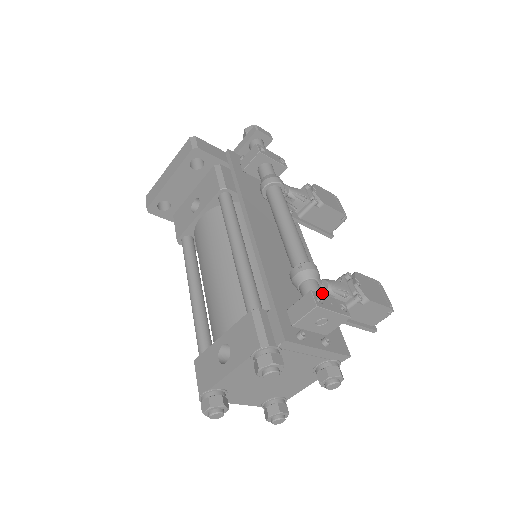
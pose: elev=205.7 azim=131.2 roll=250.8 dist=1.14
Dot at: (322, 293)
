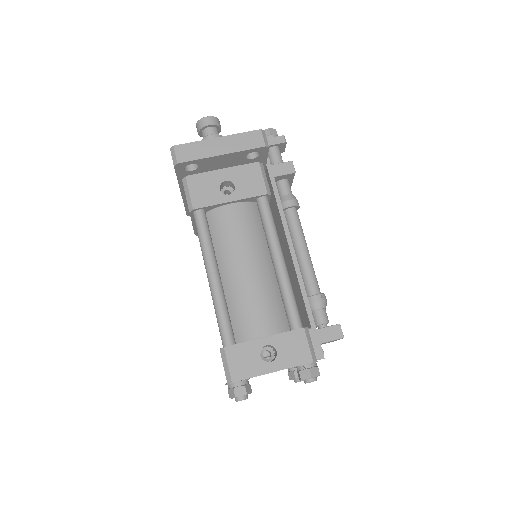
Dot at: occluded
